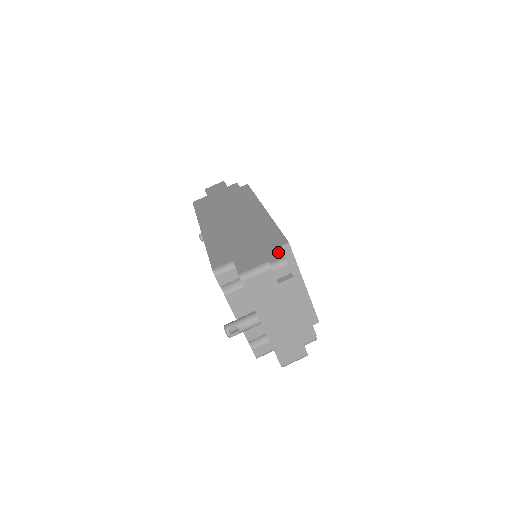
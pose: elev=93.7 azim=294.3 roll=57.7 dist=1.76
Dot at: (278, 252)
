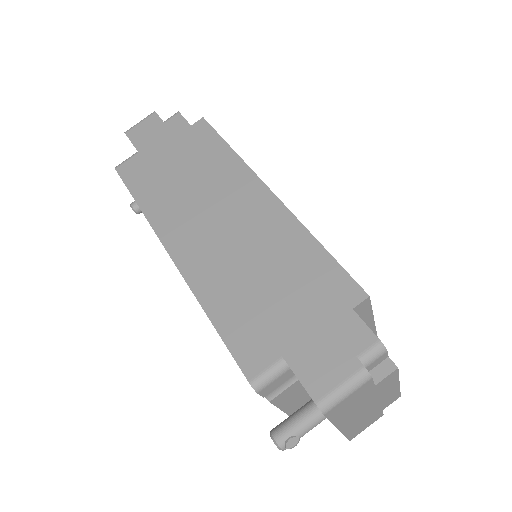
Dot at: (360, 324)
